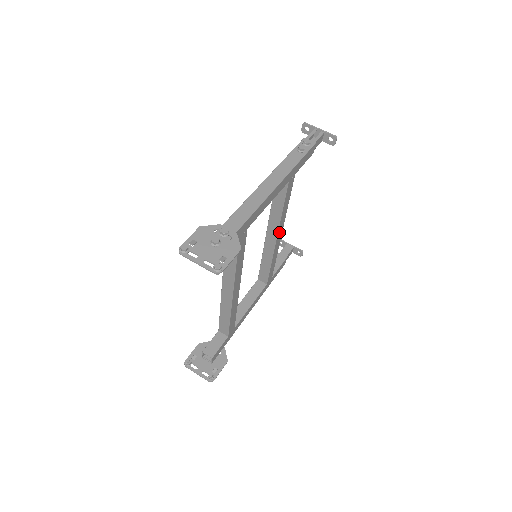
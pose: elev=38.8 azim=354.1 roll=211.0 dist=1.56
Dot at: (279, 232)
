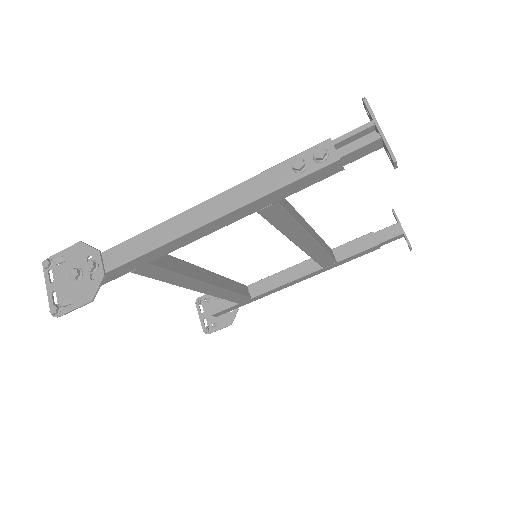
Dot at: (300, 241)
